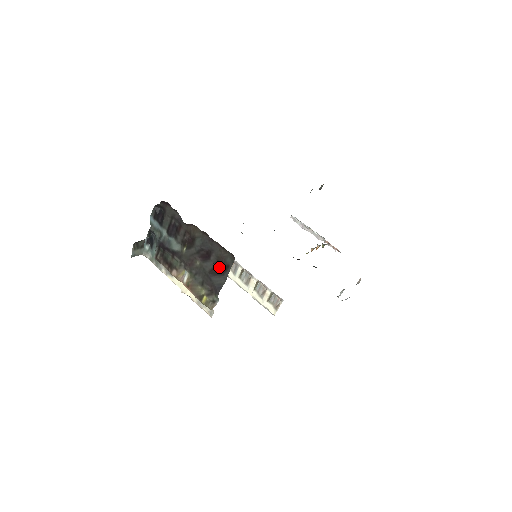
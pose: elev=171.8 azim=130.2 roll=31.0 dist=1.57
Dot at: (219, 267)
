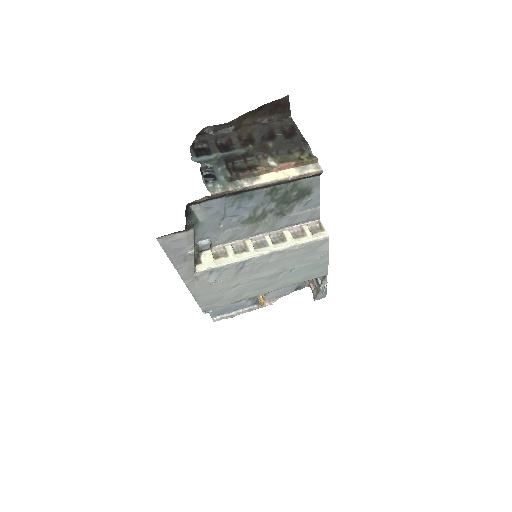
Dot at: (288, 133)
